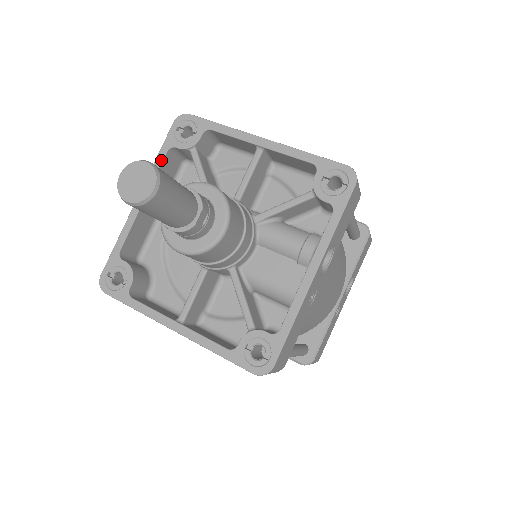
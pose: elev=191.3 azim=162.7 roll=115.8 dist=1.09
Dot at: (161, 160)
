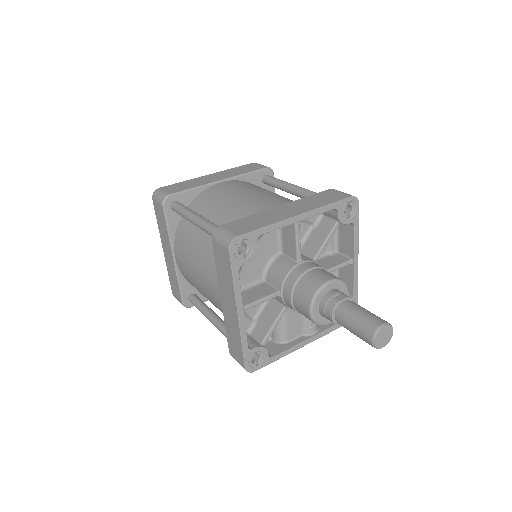
Dot at: (328, 210)
